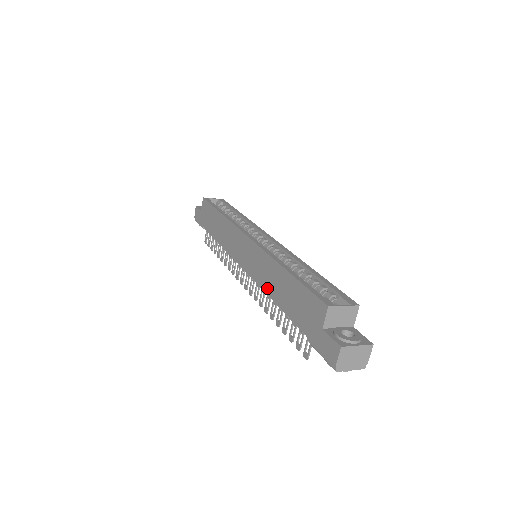
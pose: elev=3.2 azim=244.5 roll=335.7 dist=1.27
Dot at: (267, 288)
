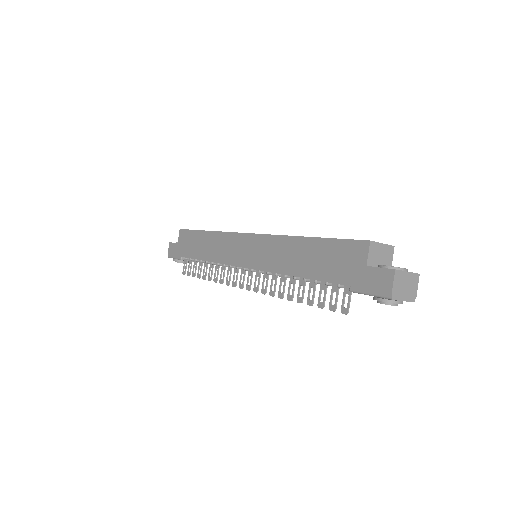
Dot at: (283, 268)
